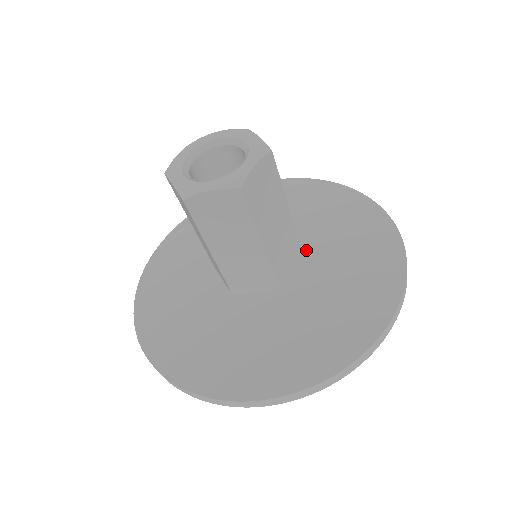
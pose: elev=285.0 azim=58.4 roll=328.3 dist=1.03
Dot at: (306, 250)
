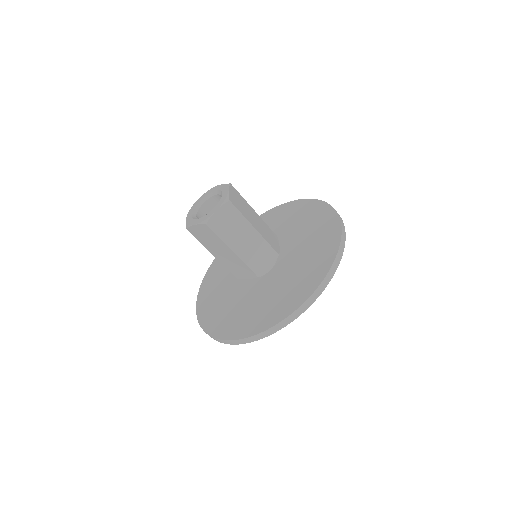
Dot at: (279, 240)
